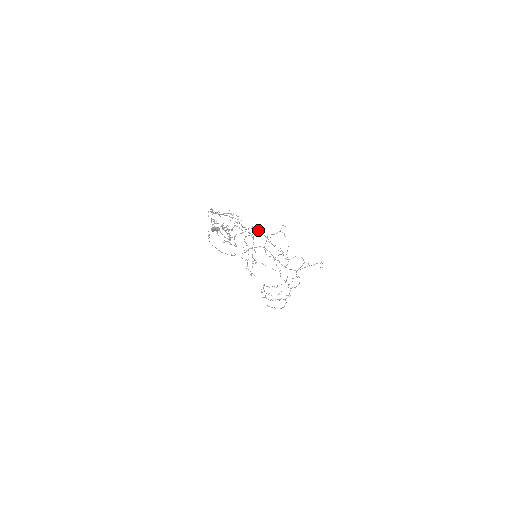
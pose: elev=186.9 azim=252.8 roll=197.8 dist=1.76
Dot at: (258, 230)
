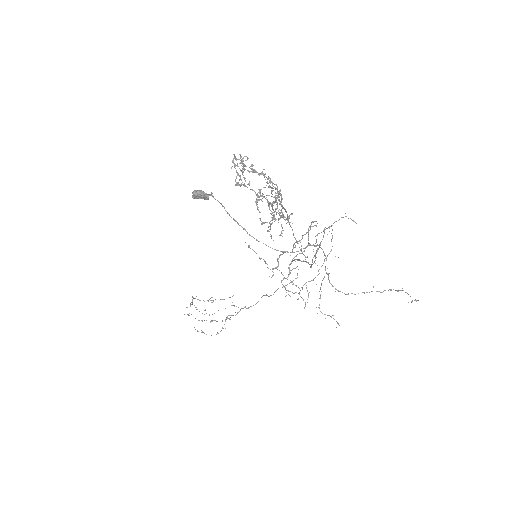
Dot at: (287, 215)
